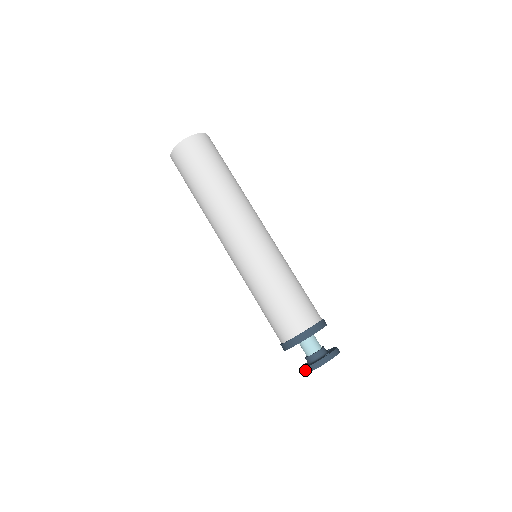
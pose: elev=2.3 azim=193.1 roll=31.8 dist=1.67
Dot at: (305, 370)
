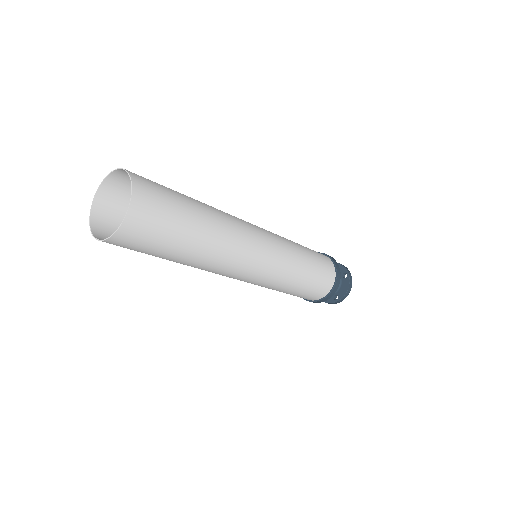
Dot at: (340, 301)
